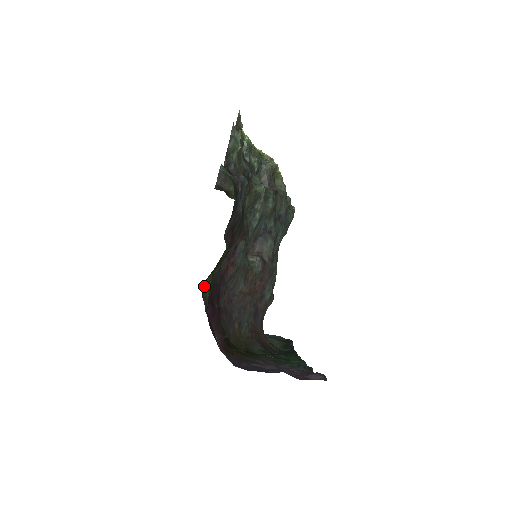
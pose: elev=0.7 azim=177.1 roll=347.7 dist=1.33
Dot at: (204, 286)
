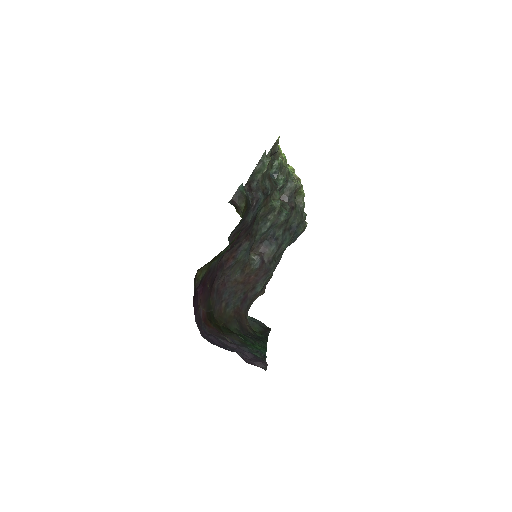
Dot at: (199, 271)
